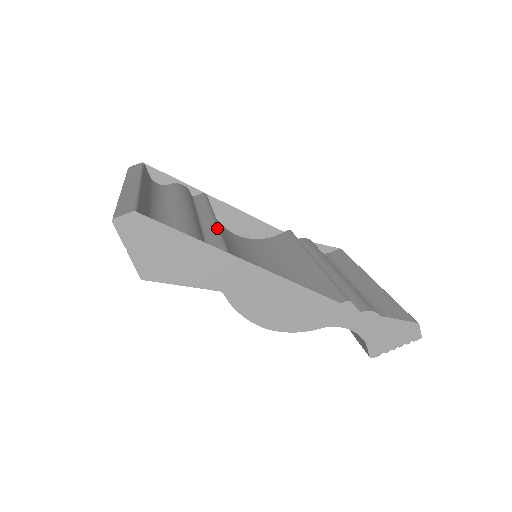
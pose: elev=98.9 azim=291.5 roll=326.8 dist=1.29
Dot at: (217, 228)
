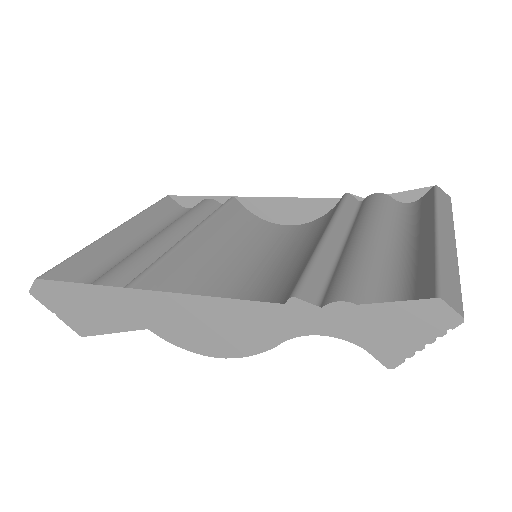
Dot at: (168, 250)
